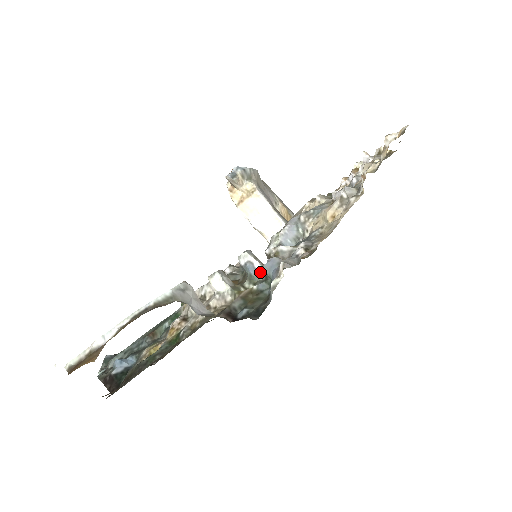
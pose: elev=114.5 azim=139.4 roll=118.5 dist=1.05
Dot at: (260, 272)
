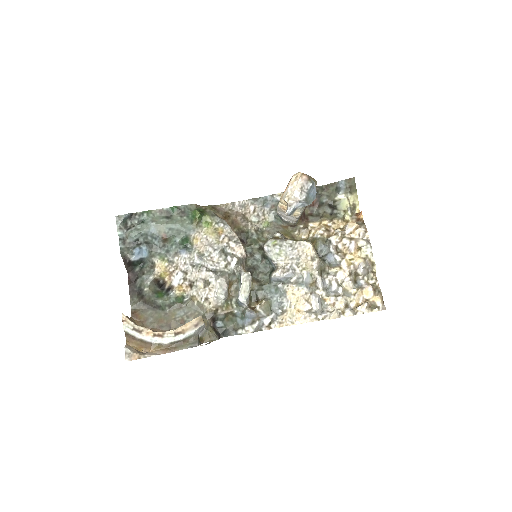
Dot at: (244, 306)
